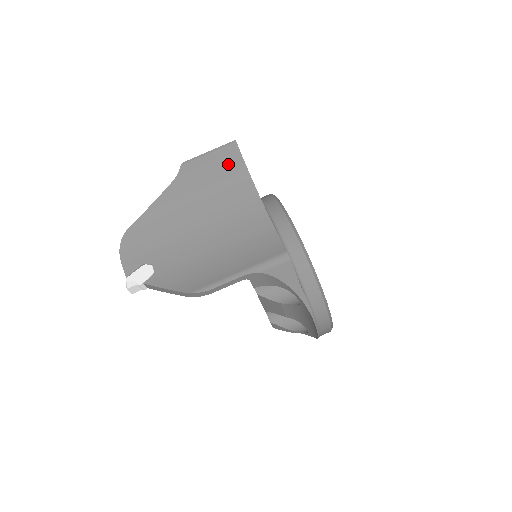
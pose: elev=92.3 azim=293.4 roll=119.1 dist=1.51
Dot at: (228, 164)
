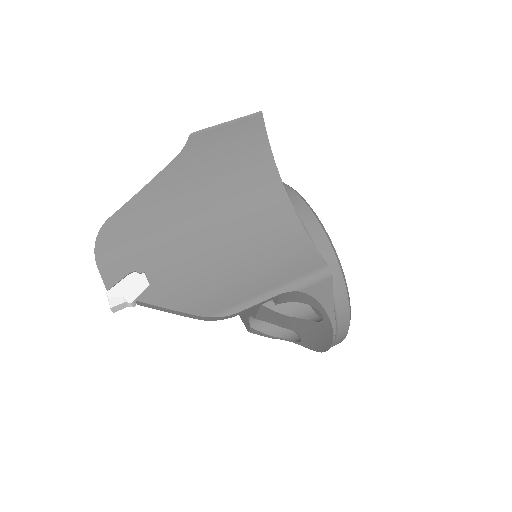
Dot at: (249, 142)
